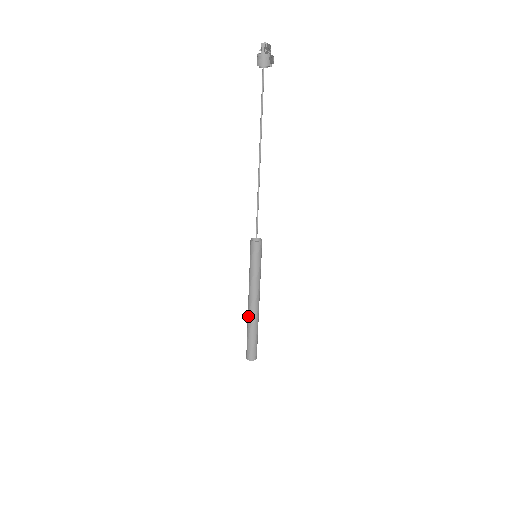
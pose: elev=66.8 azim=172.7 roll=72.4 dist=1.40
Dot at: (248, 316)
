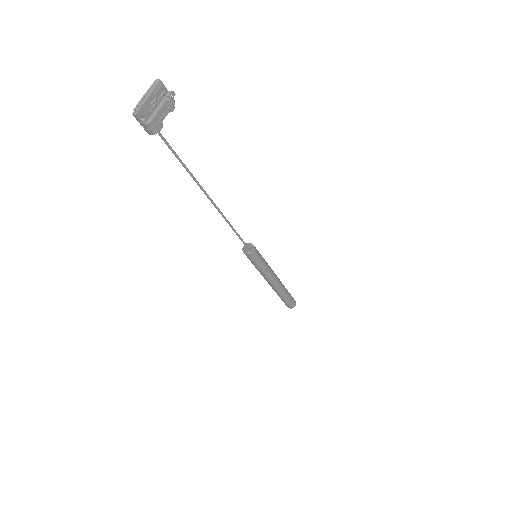
Dot at: occluded
